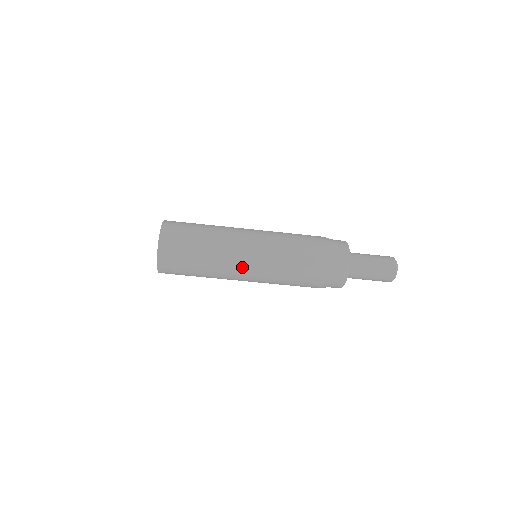
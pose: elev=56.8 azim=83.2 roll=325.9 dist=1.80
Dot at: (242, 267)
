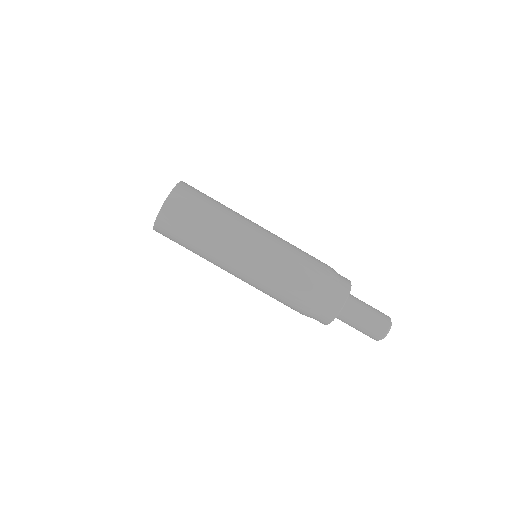
Dot at: (232, 269)
